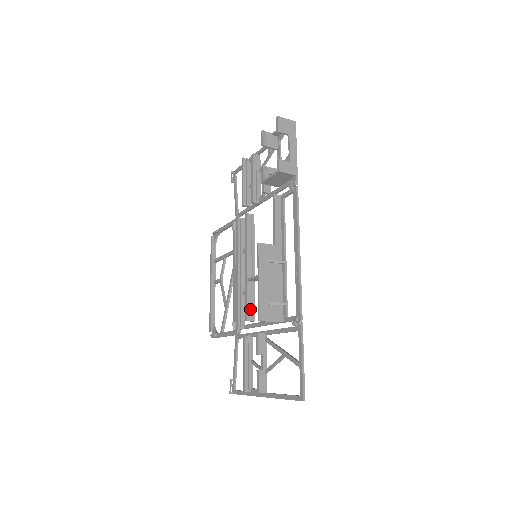
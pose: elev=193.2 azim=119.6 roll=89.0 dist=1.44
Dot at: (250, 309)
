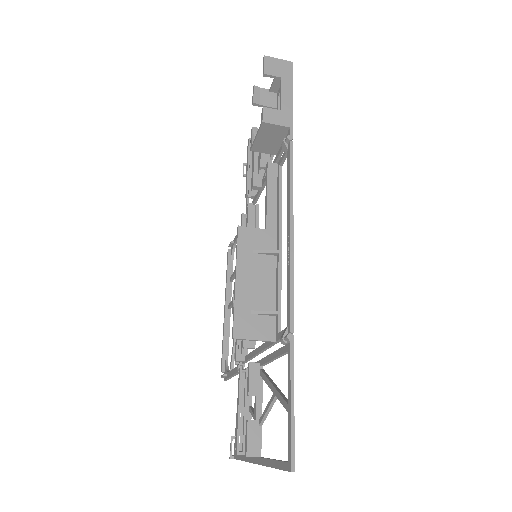
Dot at: occluded
